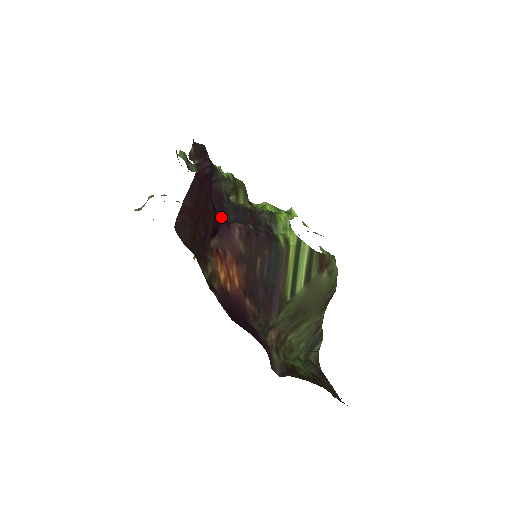
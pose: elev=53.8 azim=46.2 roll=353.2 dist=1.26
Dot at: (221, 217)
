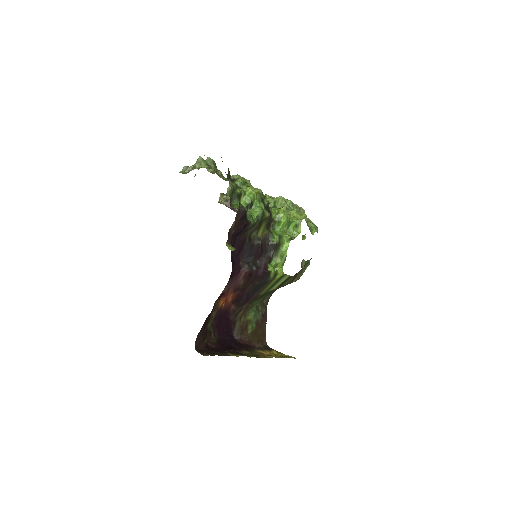
Dot at: (237, 263)
